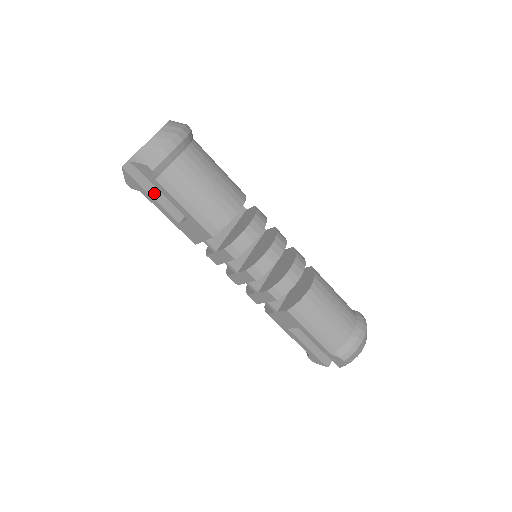
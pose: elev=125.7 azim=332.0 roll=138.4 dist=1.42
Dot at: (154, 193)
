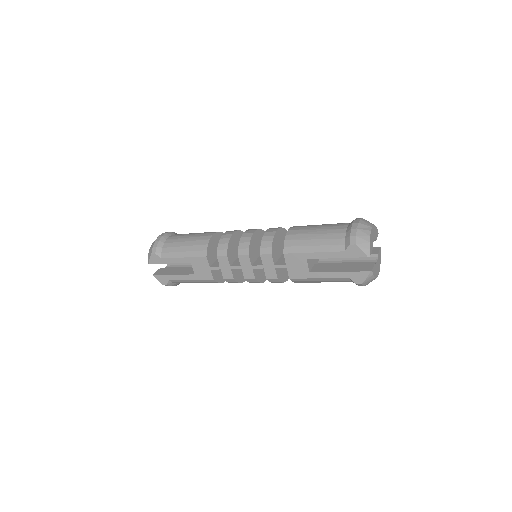
Dot at: (174, 273)
